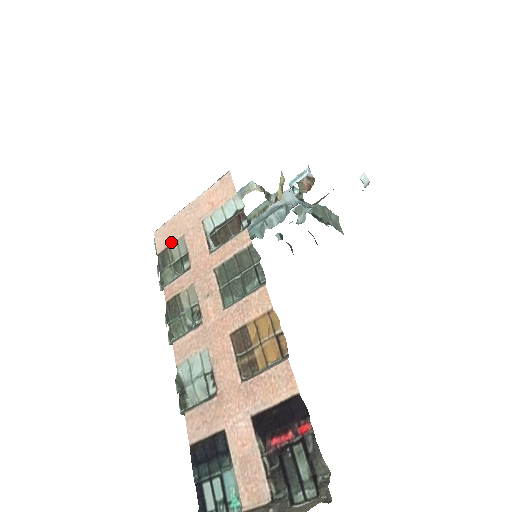
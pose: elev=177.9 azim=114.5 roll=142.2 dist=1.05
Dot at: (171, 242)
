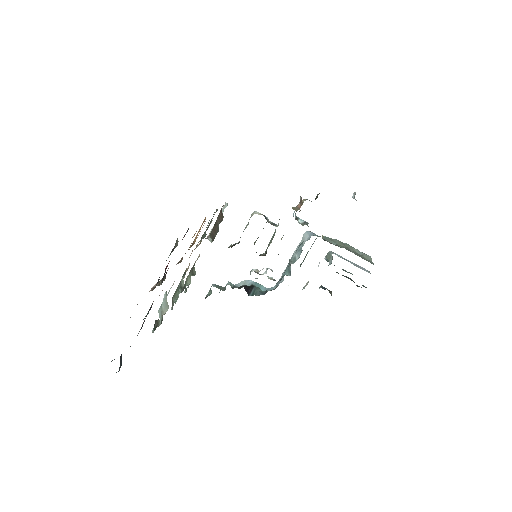
Dot at: occluded
